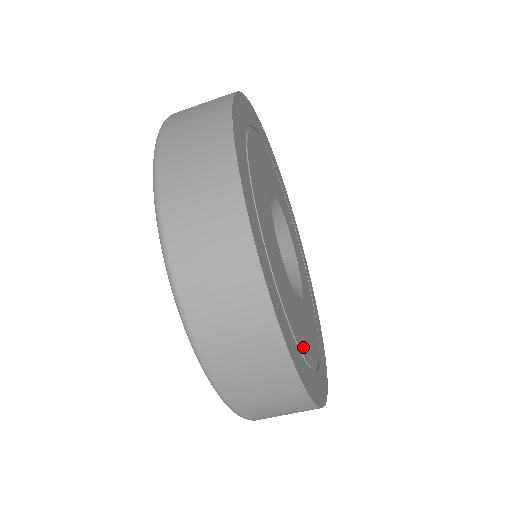
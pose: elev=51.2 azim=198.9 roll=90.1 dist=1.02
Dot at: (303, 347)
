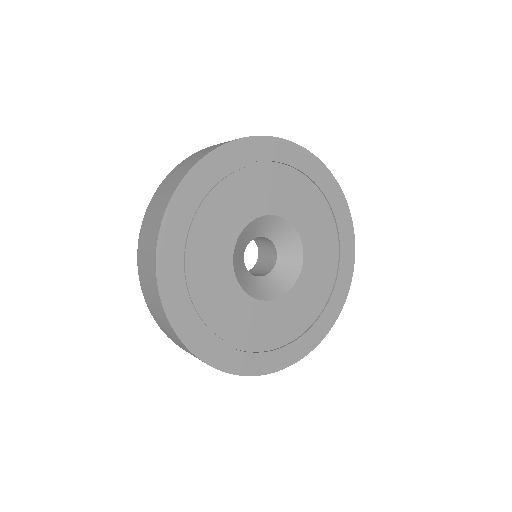
Dot at: (241, 339)
